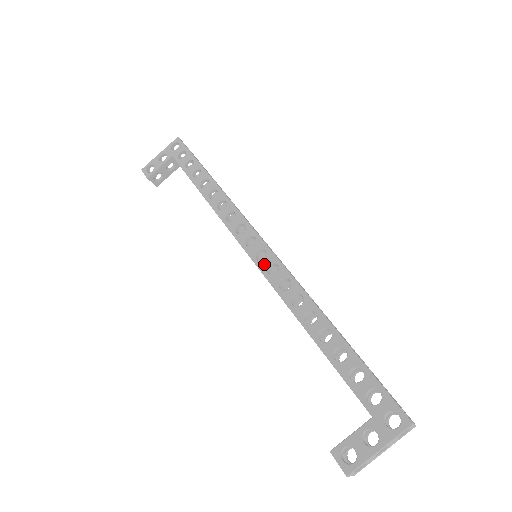
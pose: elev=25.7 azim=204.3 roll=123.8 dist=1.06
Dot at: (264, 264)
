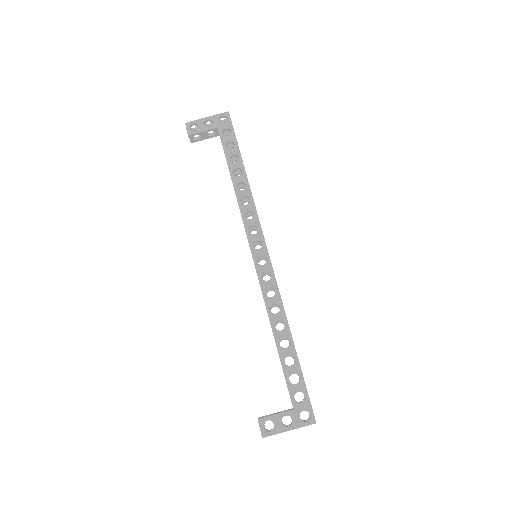
Dot at: (261, 269)
